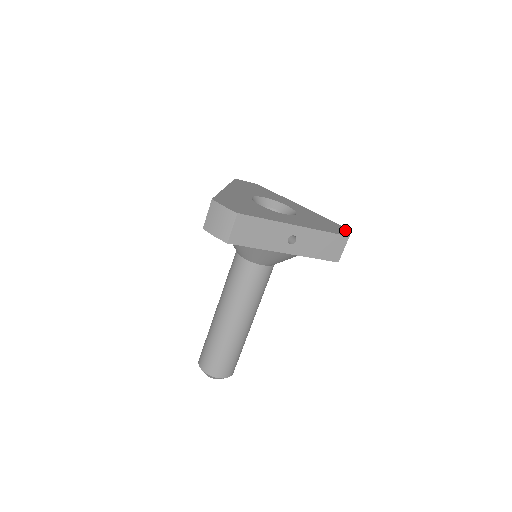
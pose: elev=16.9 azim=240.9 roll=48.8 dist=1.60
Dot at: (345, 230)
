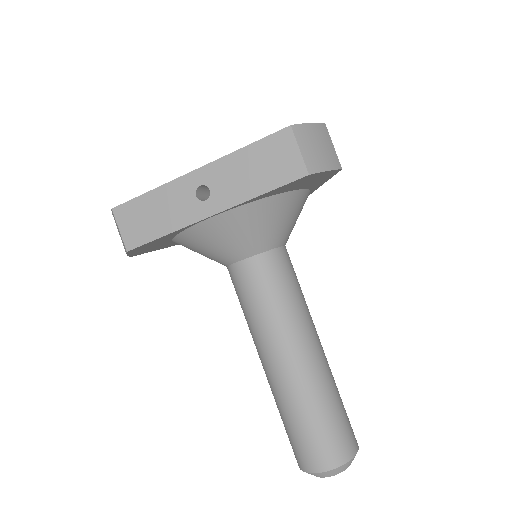
Dot at: occluded
